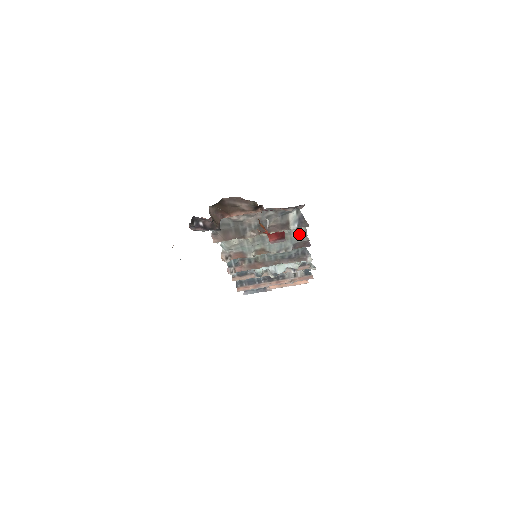
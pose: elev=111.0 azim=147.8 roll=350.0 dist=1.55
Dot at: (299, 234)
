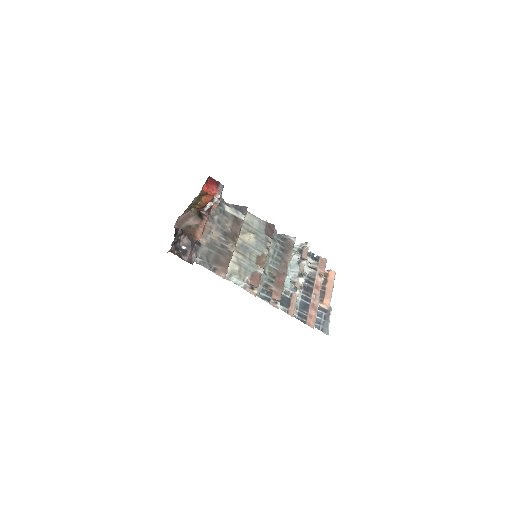
Dot at: (255, 223)
